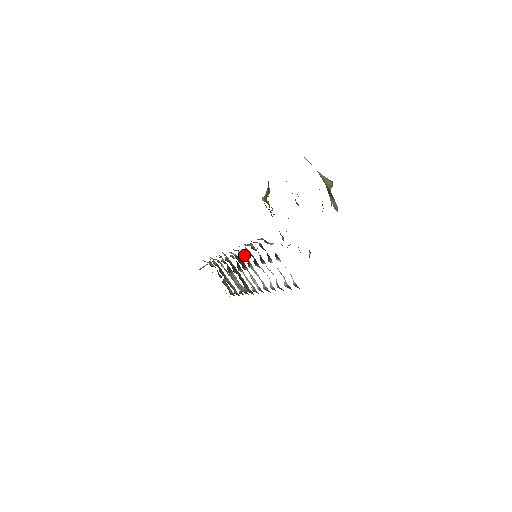
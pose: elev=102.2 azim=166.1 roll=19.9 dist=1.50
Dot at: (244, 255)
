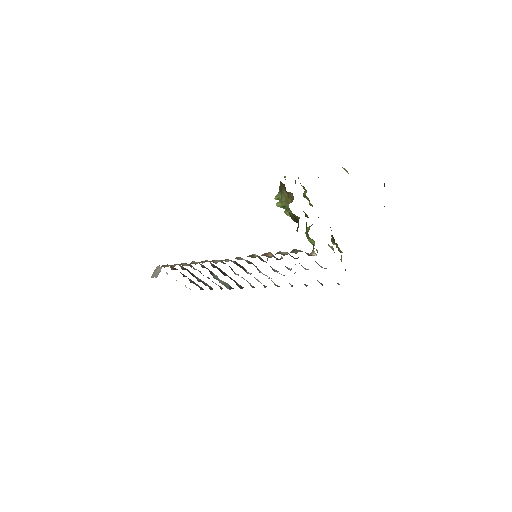
Dot at: (249, 261)
